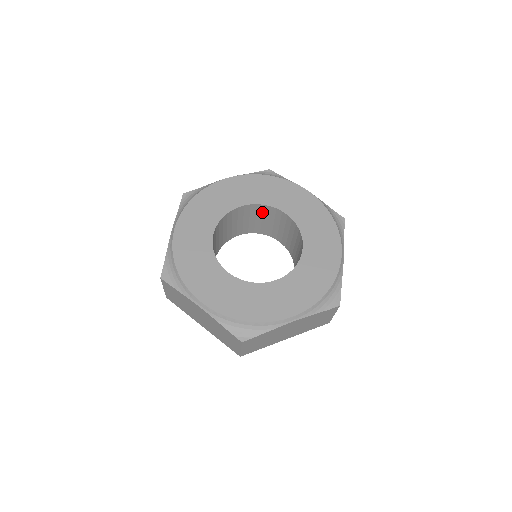
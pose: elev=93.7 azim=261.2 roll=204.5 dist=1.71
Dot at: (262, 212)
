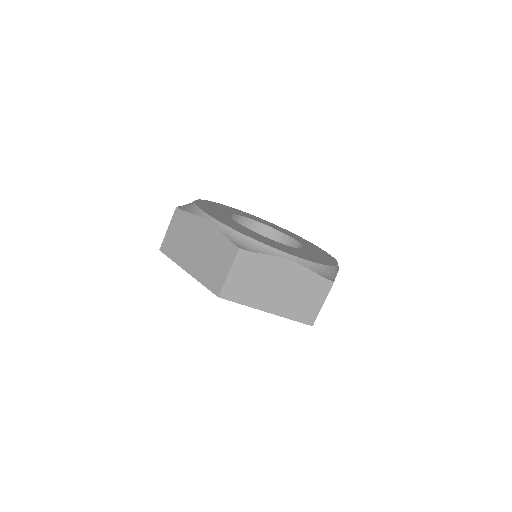
Dot at: occluded
